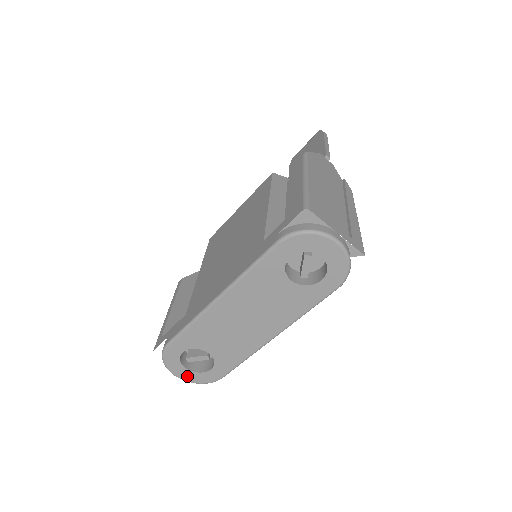
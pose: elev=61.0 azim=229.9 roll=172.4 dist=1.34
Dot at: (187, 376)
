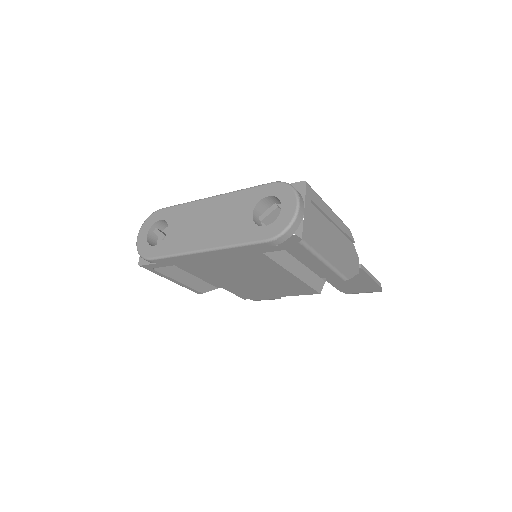
Dot at: (141, 240)
